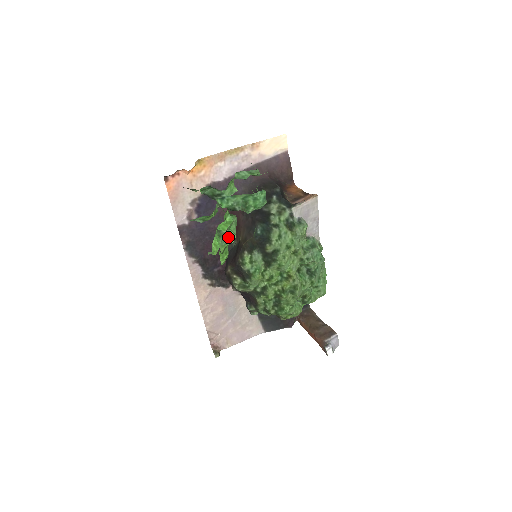
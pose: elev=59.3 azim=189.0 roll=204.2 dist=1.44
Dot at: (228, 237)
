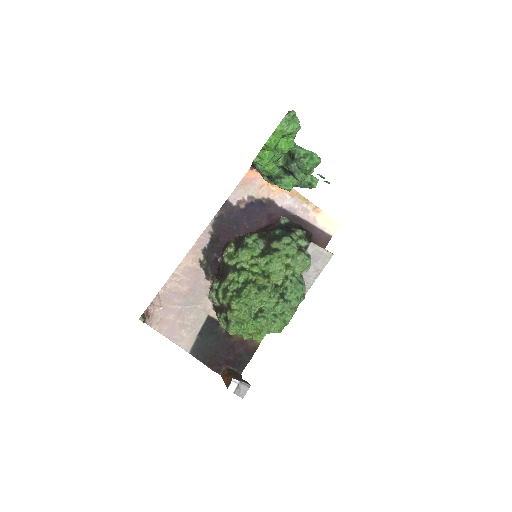
Dot at: (289, 125)
